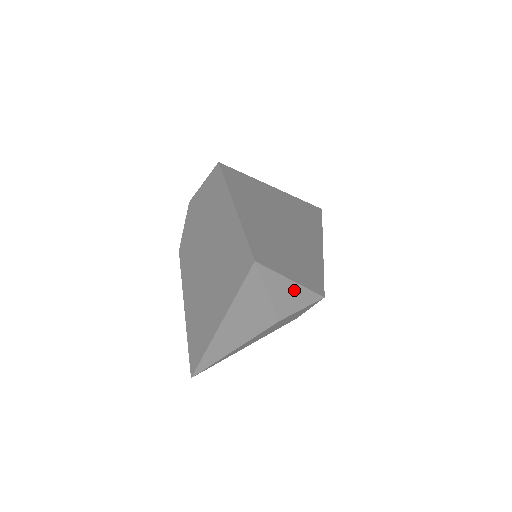
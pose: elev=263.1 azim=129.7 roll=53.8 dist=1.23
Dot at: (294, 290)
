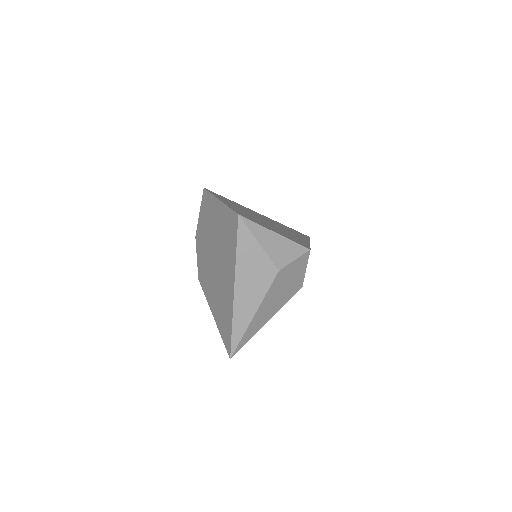
Dot at: (280, 242)
